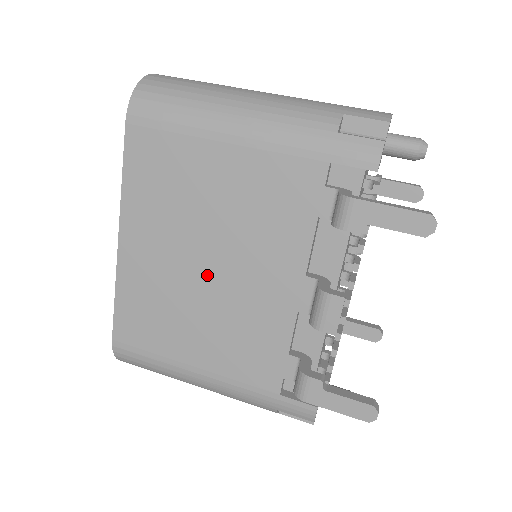
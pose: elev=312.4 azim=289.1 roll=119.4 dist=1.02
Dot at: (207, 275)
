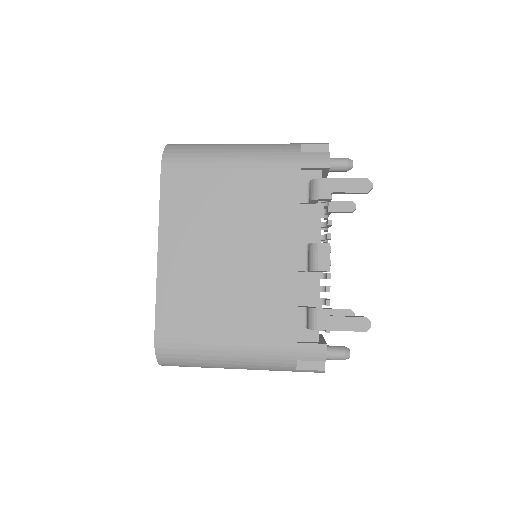
Dot at: (229, 261)
